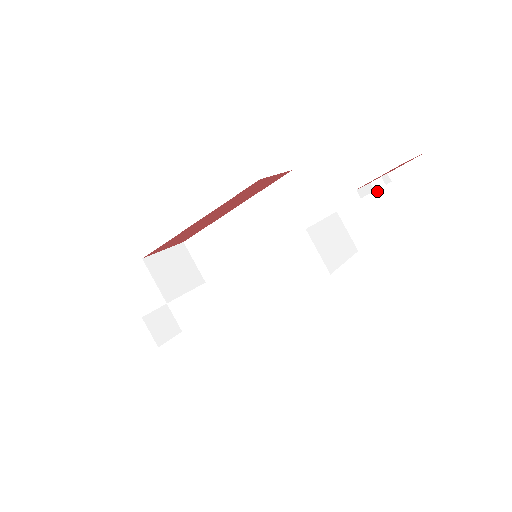
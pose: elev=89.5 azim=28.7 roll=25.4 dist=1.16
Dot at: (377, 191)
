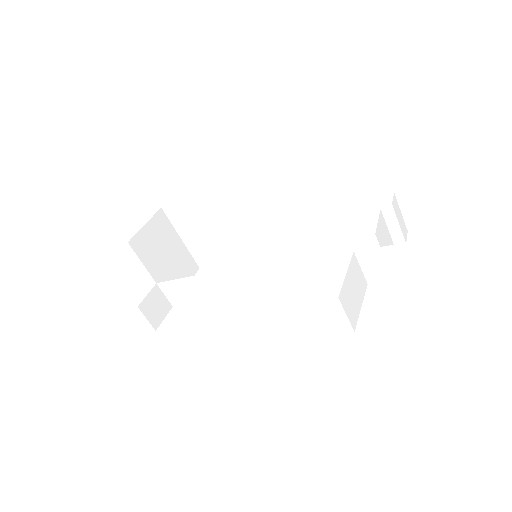
Dot at: (398, 245)
